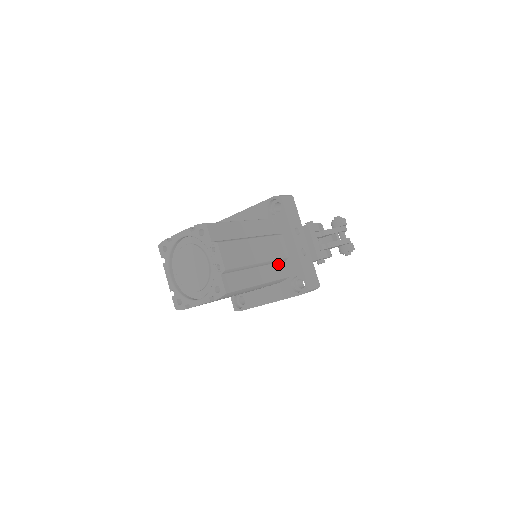
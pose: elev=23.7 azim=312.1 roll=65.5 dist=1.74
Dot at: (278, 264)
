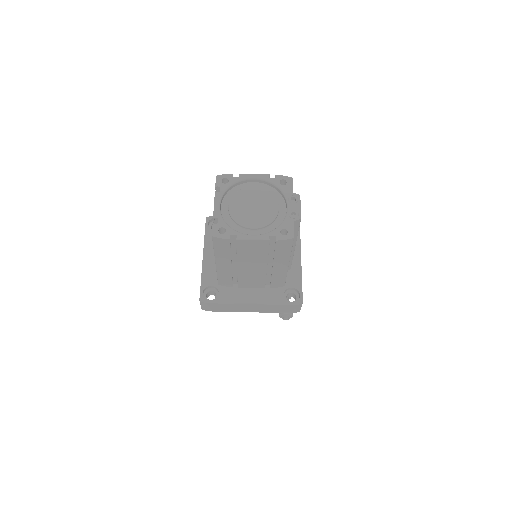
Dot at: occluded
